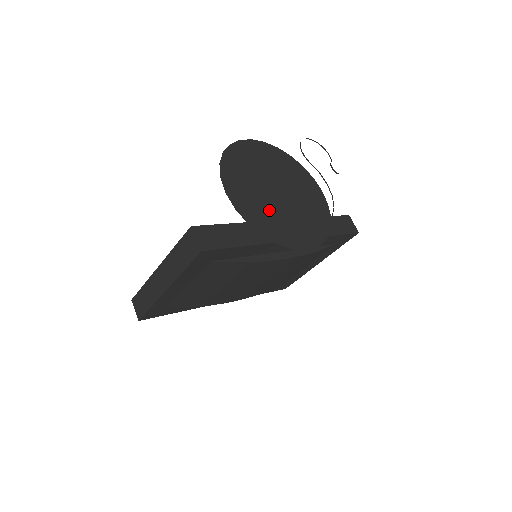
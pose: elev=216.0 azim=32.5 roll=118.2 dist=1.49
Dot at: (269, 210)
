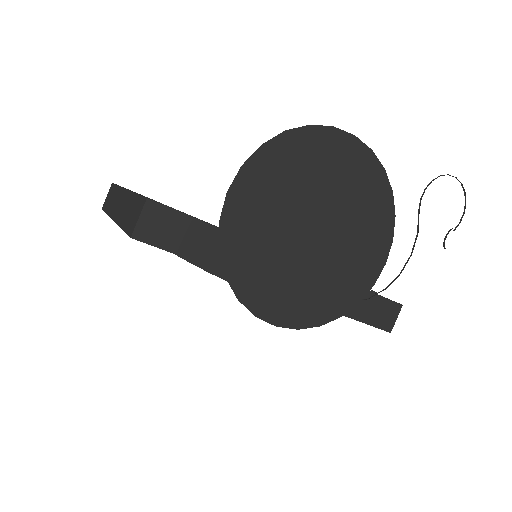
Dot at: (272, 248)
